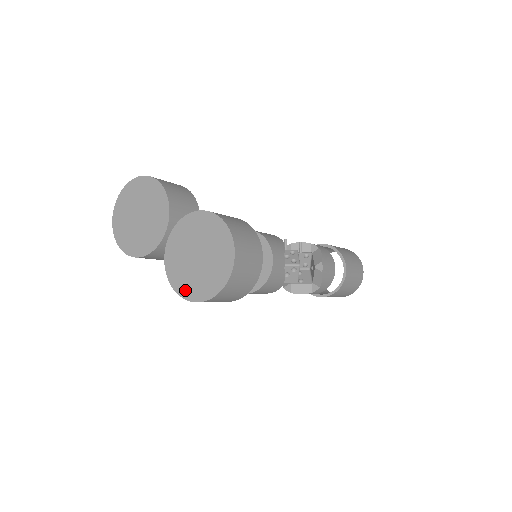
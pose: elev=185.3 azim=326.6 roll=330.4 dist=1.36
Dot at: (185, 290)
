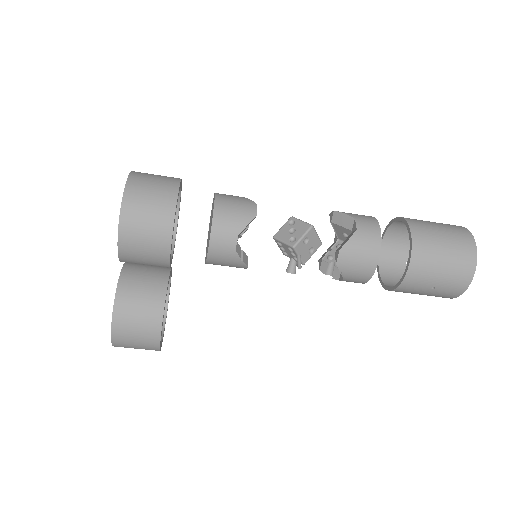
Dot at: occluded
